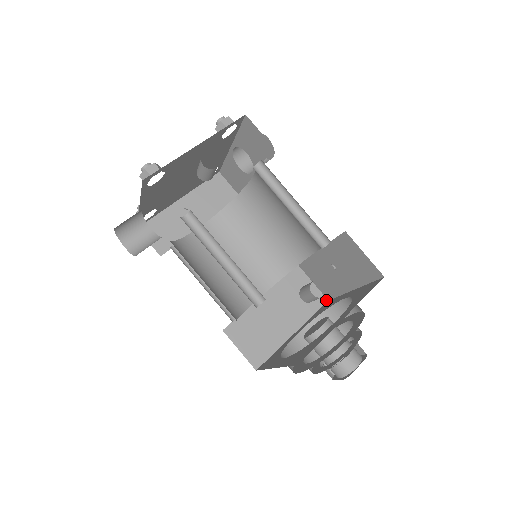
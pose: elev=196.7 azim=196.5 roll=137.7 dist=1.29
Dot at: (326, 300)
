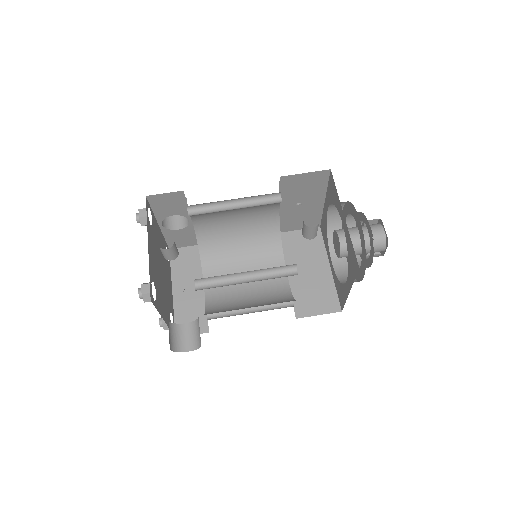
Dot at: (319, 228)
